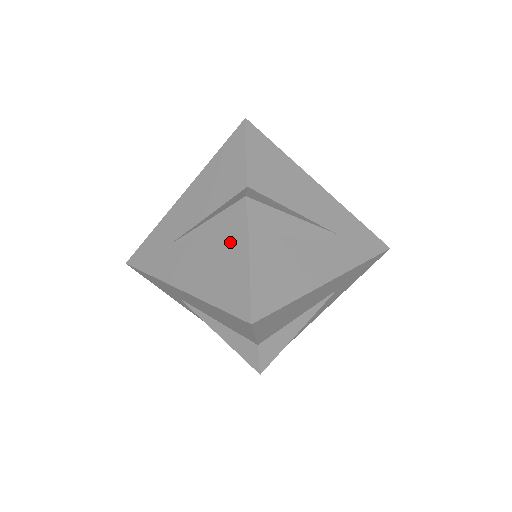
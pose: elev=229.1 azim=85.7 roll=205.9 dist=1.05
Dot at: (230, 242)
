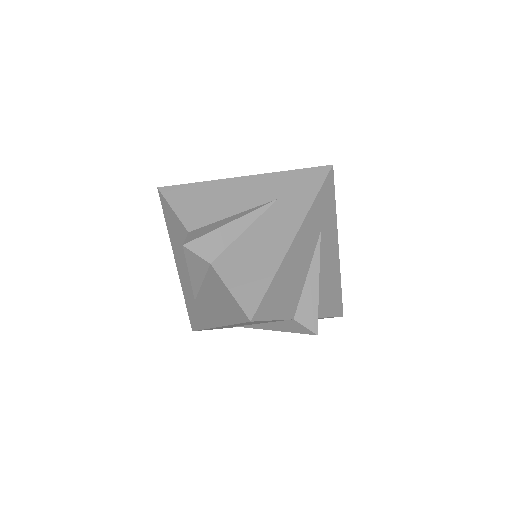
Dot at: (208, 276)
